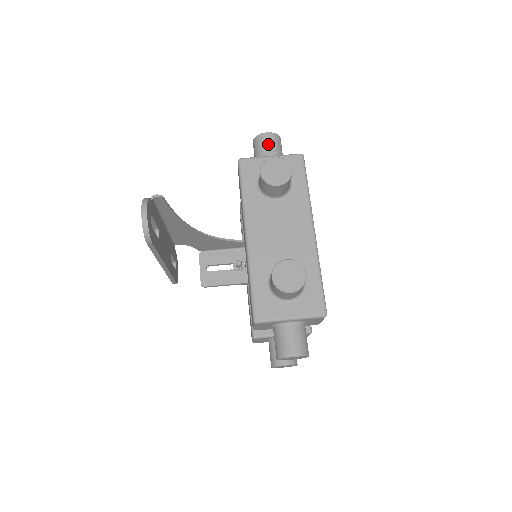
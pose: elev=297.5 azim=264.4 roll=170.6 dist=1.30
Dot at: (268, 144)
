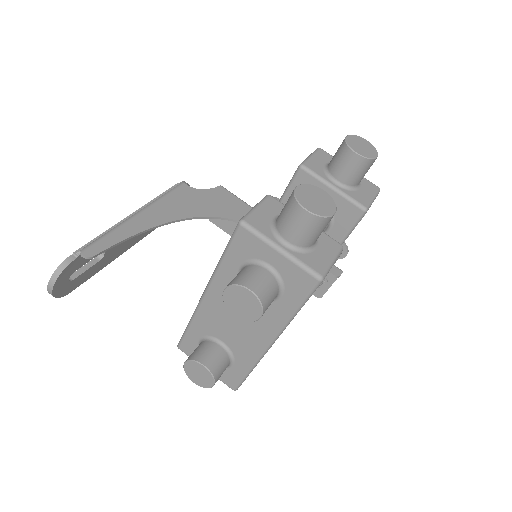
Dot at: (295, 226)
